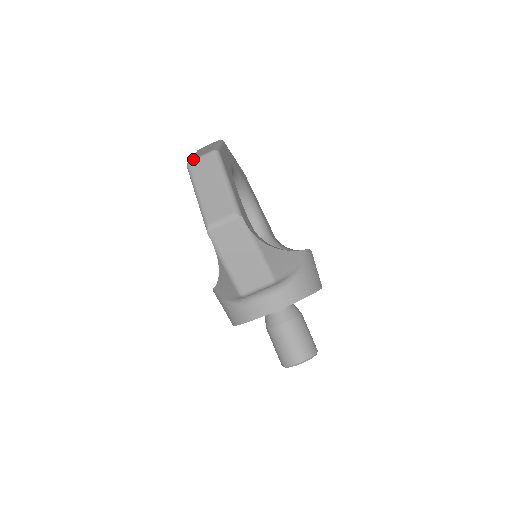
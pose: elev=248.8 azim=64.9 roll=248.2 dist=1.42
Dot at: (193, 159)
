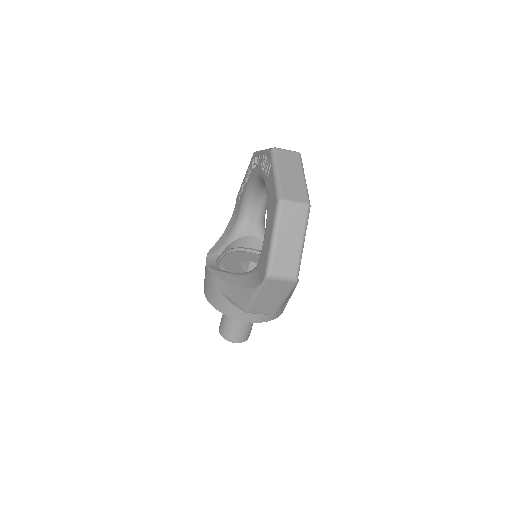
Dot at: (288, 200)
